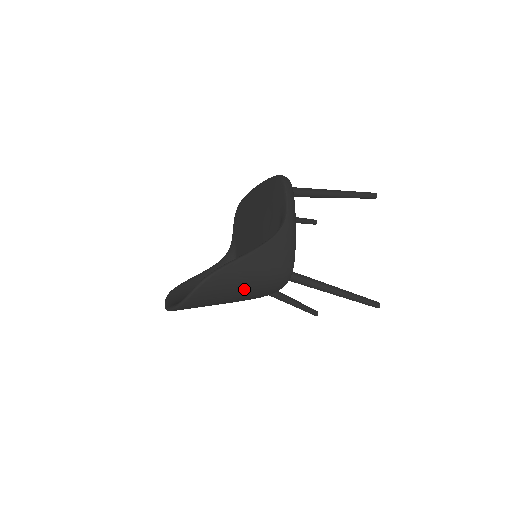
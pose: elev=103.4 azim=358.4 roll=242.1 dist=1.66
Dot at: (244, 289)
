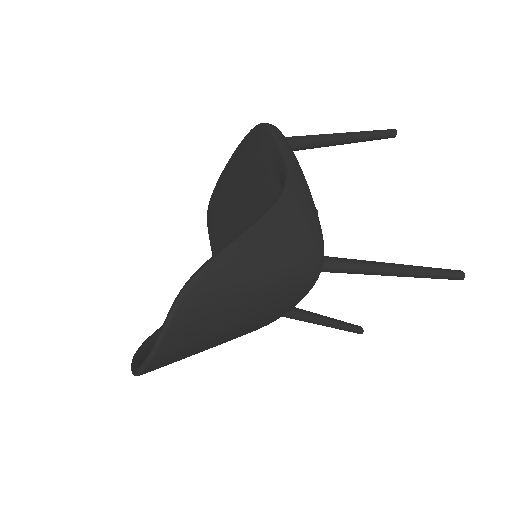
Dot at: (257, 295)
